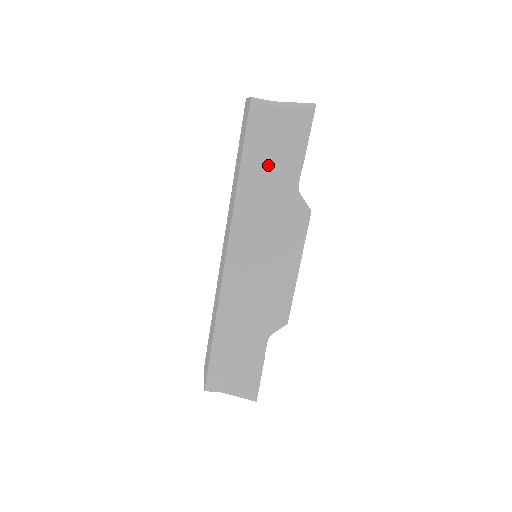
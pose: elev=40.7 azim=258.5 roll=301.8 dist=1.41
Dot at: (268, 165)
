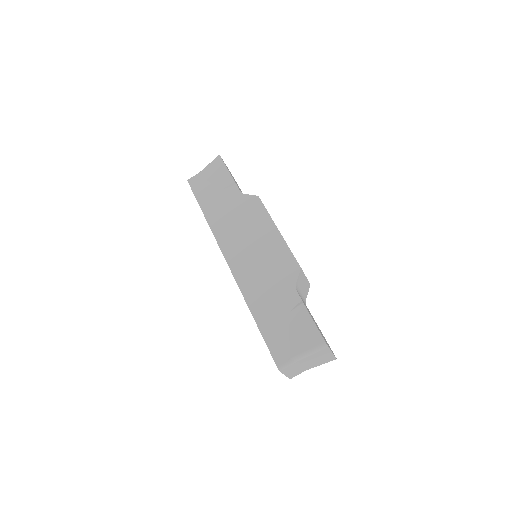
Dot at: (216, 197)
